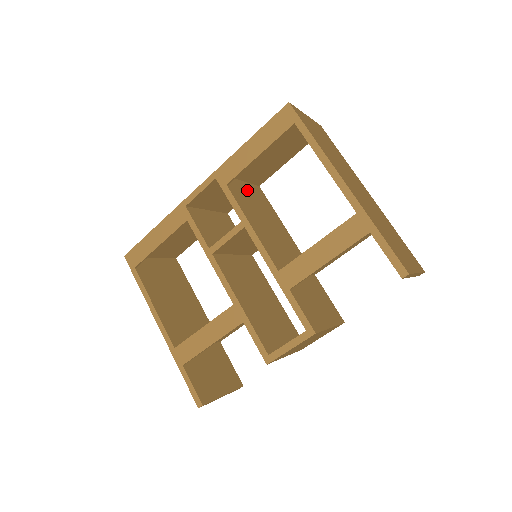
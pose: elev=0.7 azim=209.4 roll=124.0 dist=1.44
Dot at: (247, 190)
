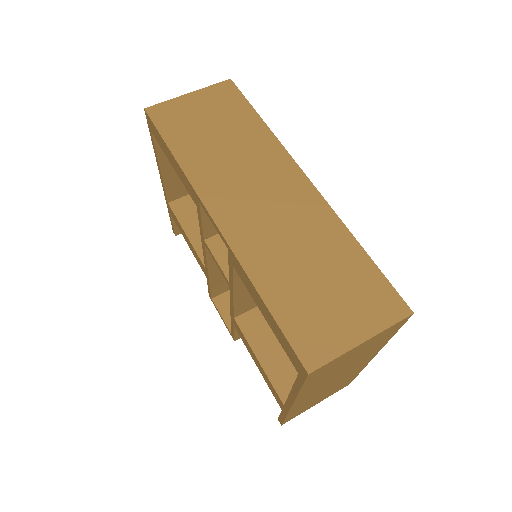
Dot at: occluded
